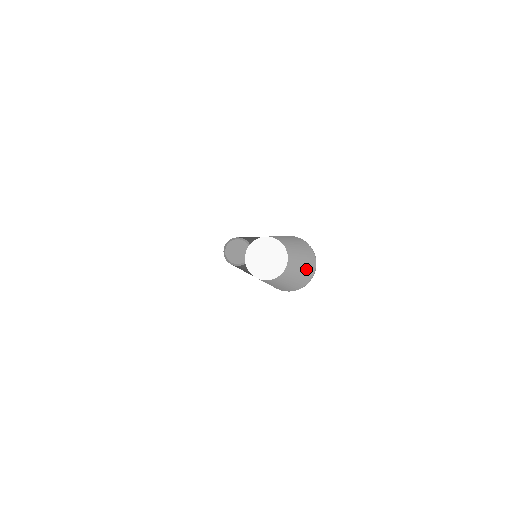
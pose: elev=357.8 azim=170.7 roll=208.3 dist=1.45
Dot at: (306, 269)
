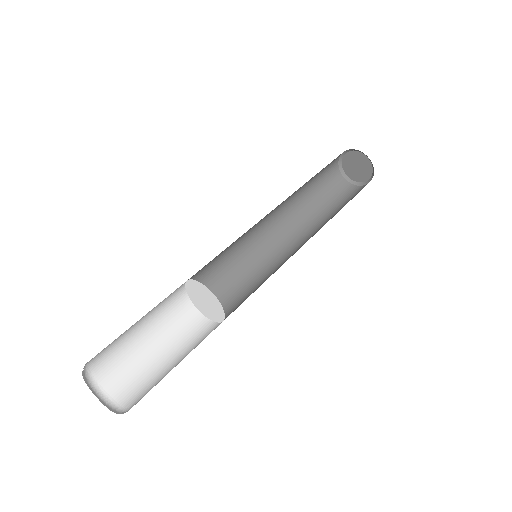
Dot at: (149, 384)
